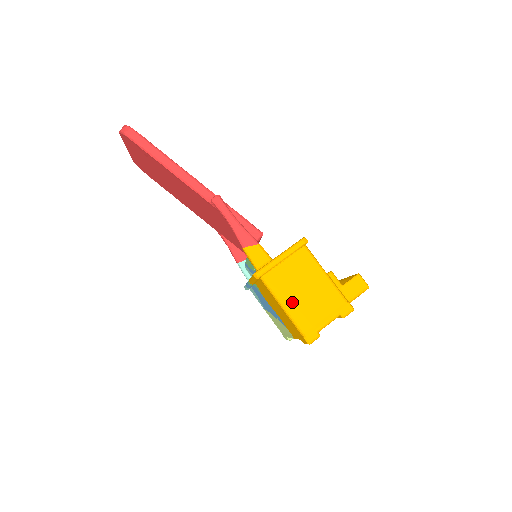
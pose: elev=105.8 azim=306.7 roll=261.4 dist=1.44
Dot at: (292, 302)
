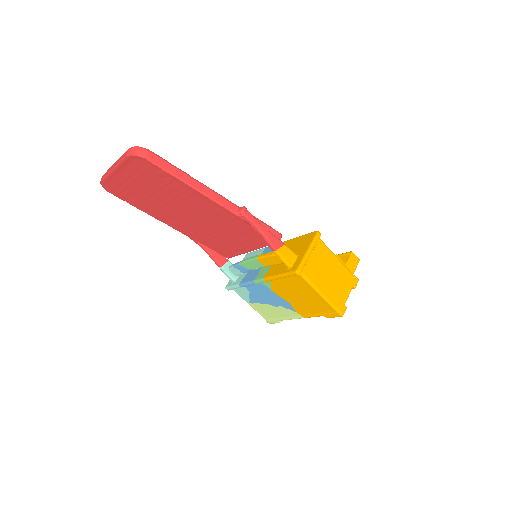
Dot at: (324, 287)
